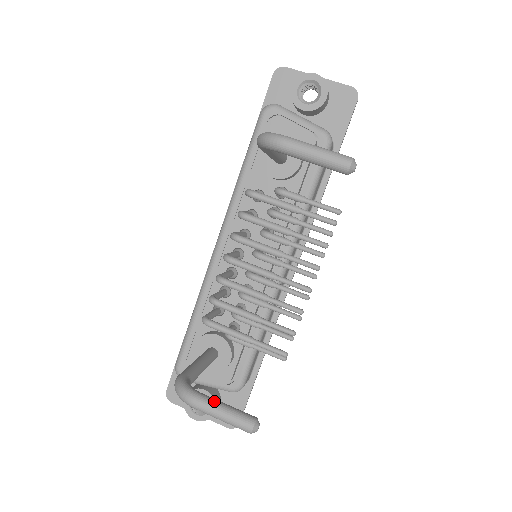
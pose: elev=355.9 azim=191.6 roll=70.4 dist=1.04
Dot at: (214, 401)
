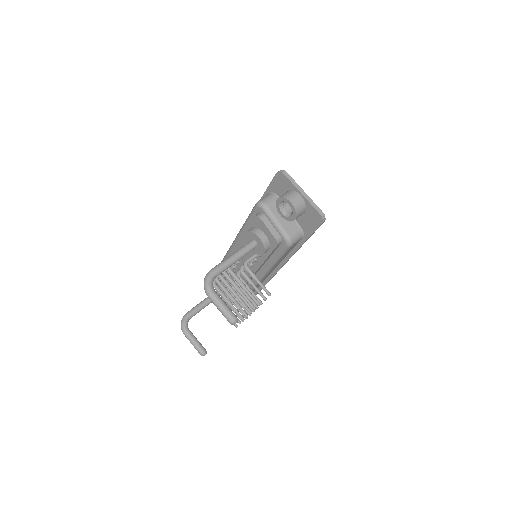
Dot at: (191, 337)
